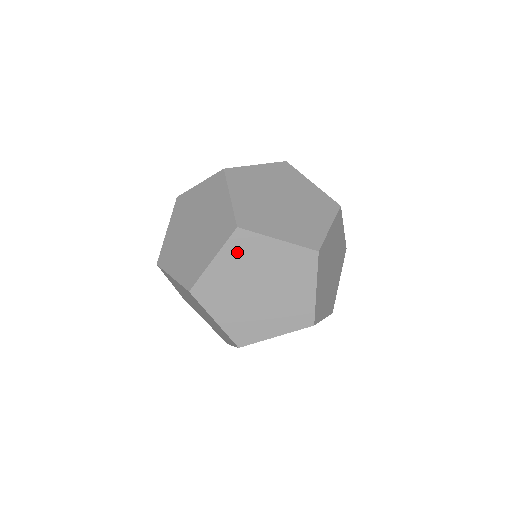
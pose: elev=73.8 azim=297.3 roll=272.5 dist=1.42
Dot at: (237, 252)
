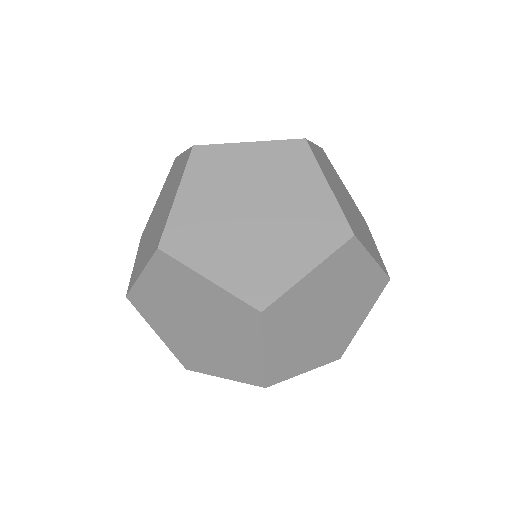
Dot at: occluded
